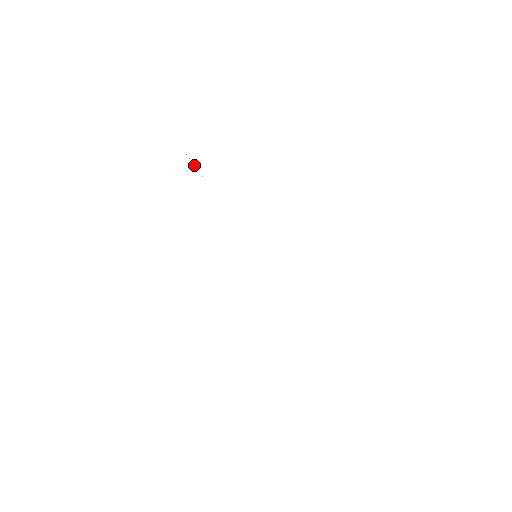
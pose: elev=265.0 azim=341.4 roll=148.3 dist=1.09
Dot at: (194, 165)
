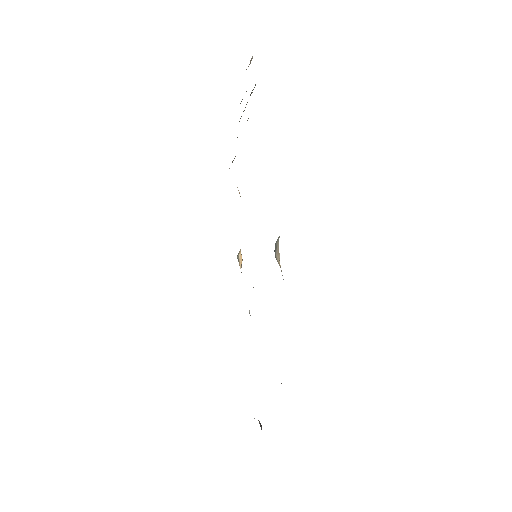
Dot at: occluded
